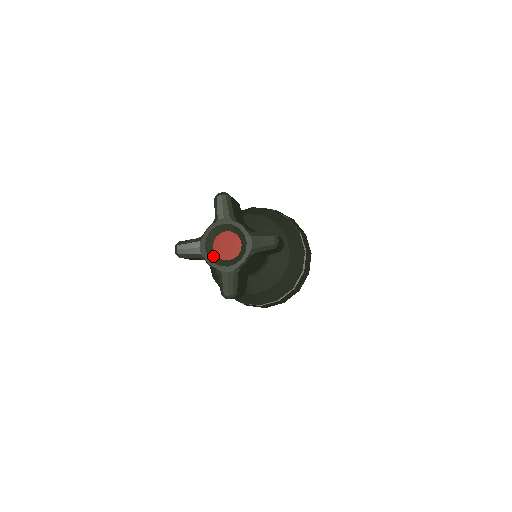
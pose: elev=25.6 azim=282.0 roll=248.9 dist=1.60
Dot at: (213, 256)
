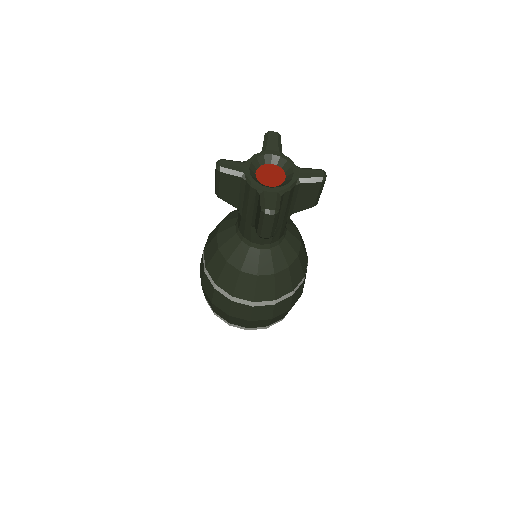
Dot at: (255, 179)
